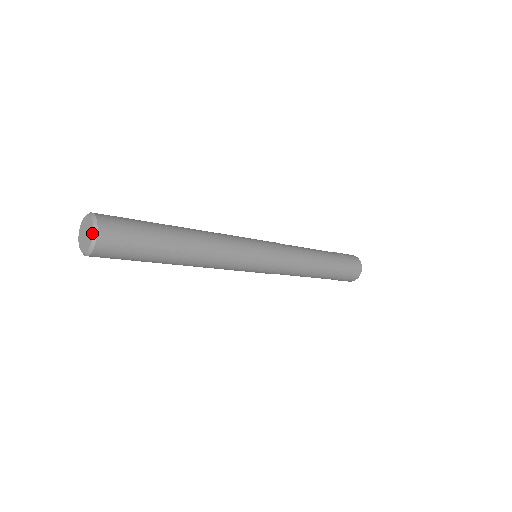
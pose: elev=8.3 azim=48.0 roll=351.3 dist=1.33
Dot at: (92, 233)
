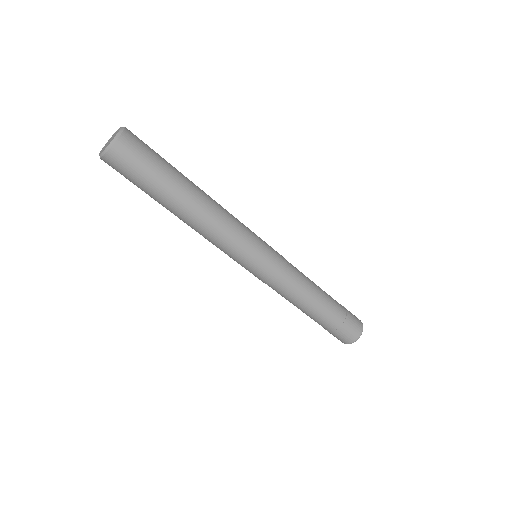
Dot at: (113, 138)
